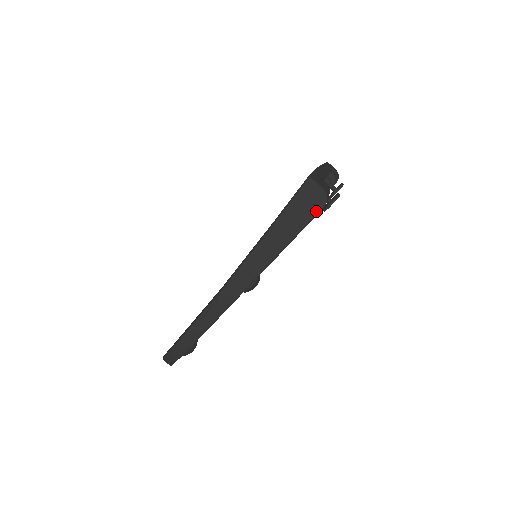
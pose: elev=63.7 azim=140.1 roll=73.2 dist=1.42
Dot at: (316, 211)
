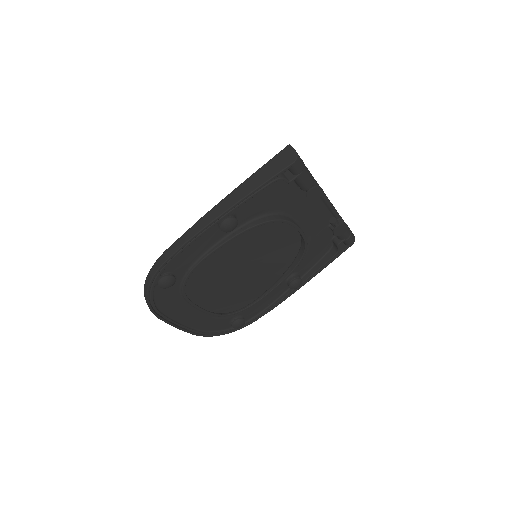
Dot at: (287, 165)
